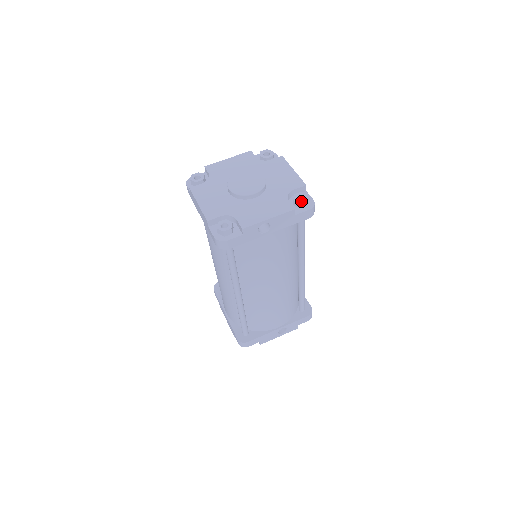
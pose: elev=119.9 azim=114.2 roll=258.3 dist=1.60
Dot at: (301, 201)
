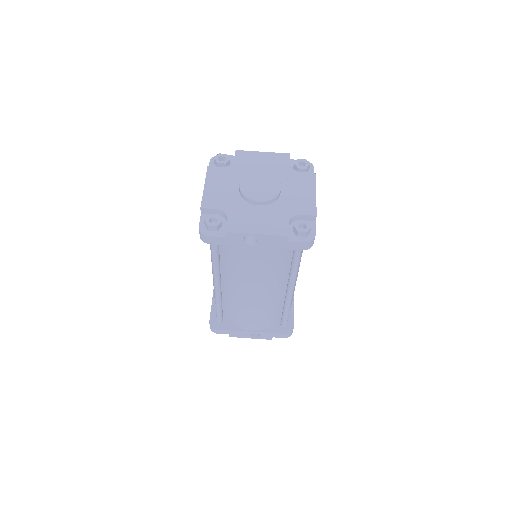
Dot at: (300, 230)
